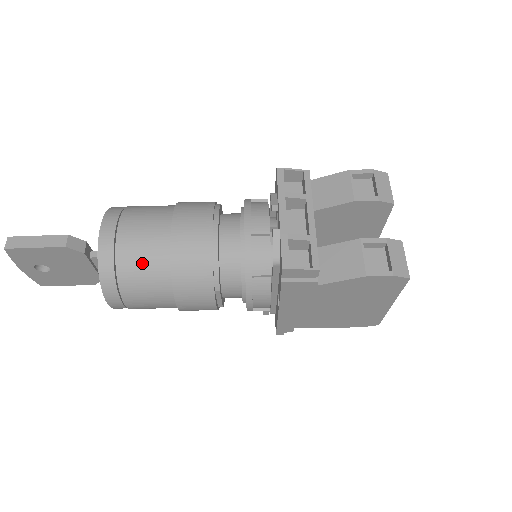
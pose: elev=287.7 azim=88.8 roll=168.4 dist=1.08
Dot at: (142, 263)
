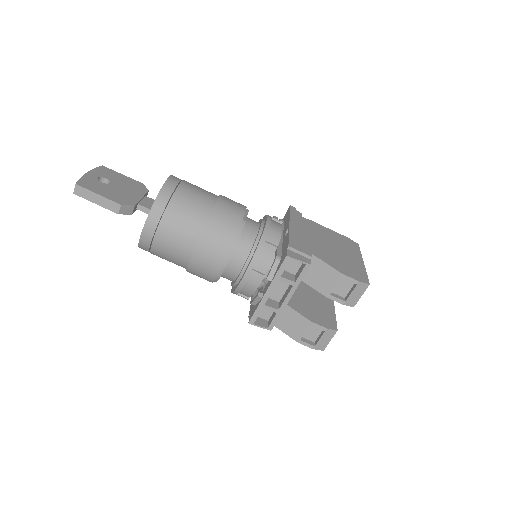
Dot at: (168, 257)
